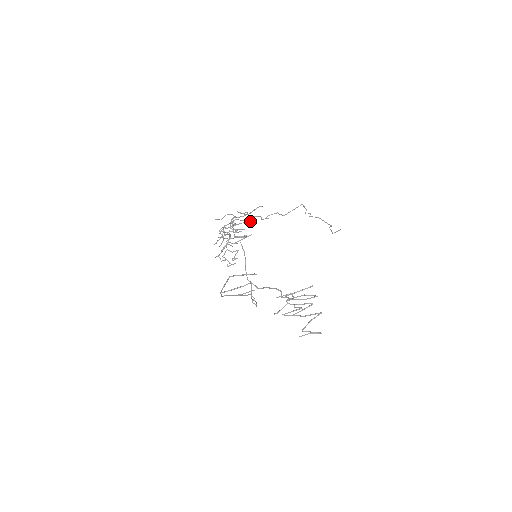
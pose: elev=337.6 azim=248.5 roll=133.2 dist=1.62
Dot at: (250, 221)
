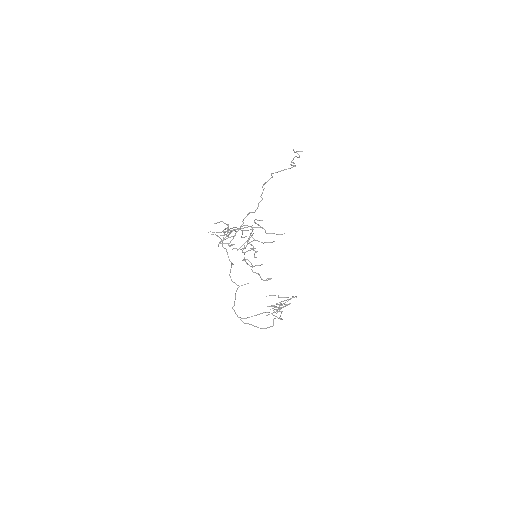
Dot at: occluded
